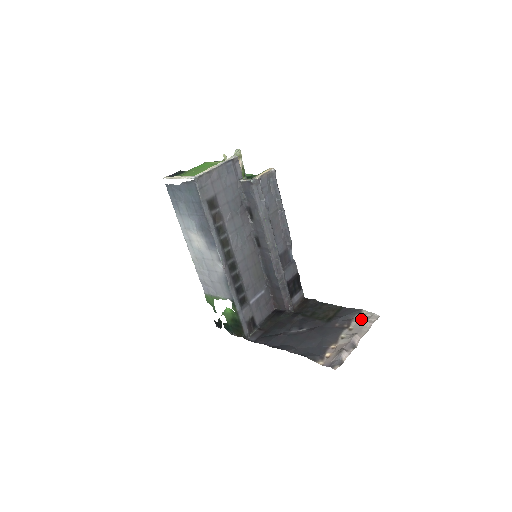
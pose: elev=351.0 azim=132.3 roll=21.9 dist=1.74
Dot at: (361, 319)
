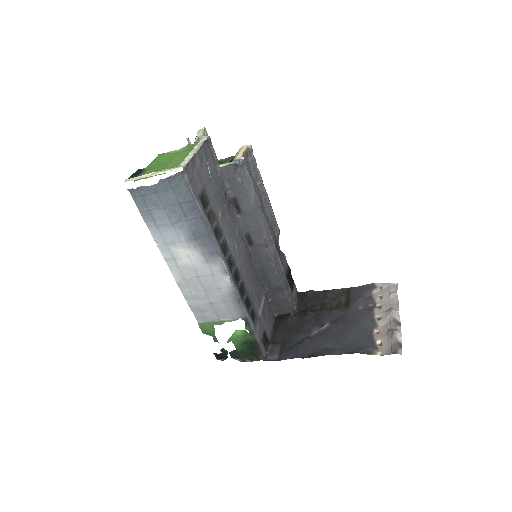
Dot at: (381, 293)
